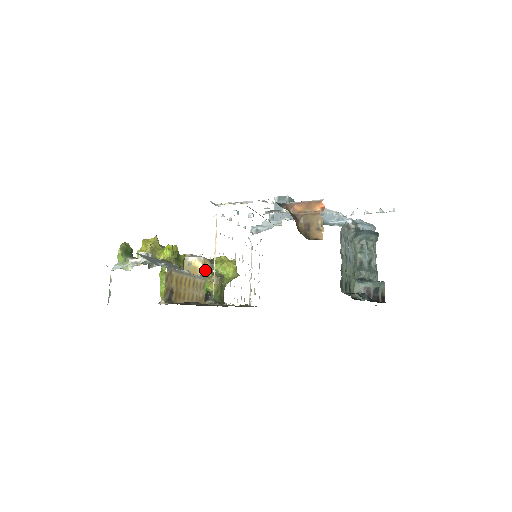
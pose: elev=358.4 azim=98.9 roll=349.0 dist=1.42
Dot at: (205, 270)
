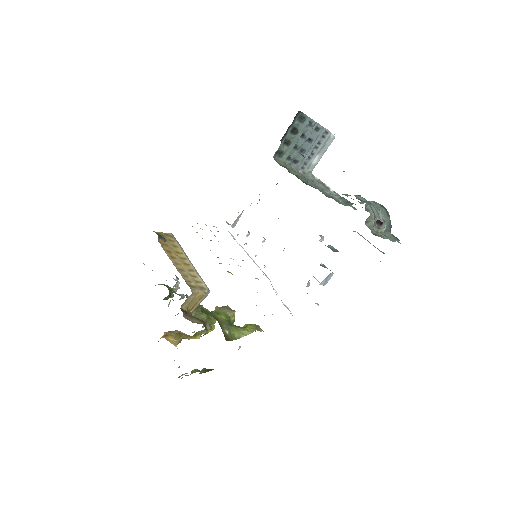
Dot at: occluded
